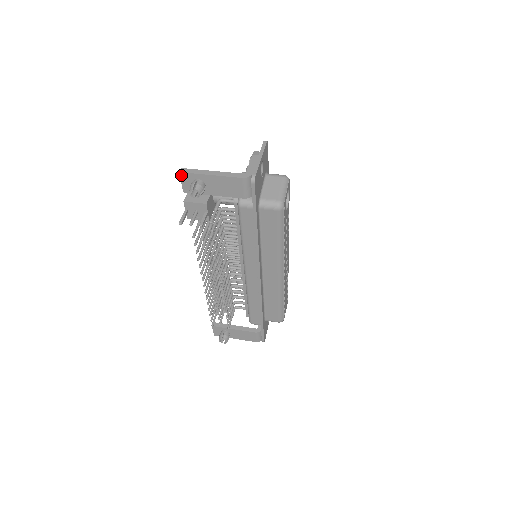
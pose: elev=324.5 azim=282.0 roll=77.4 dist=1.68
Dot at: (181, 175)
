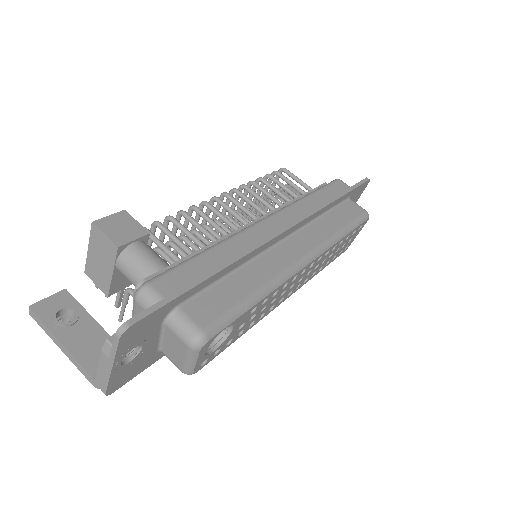
Dot at: occluded
